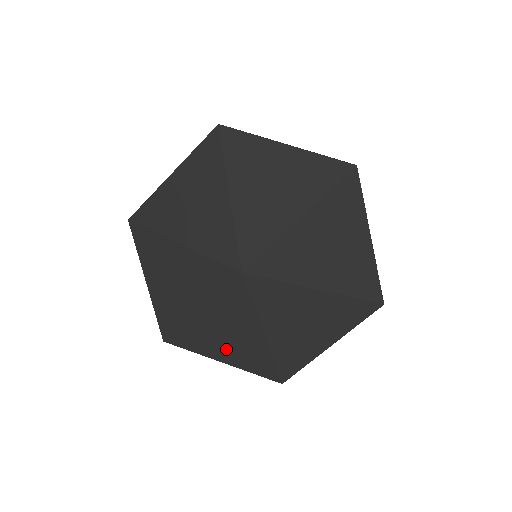
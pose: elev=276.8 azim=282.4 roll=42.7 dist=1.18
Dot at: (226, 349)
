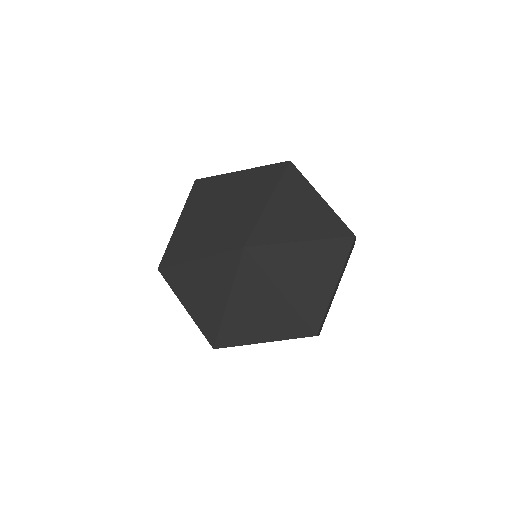
Dot at: (261, 326)
